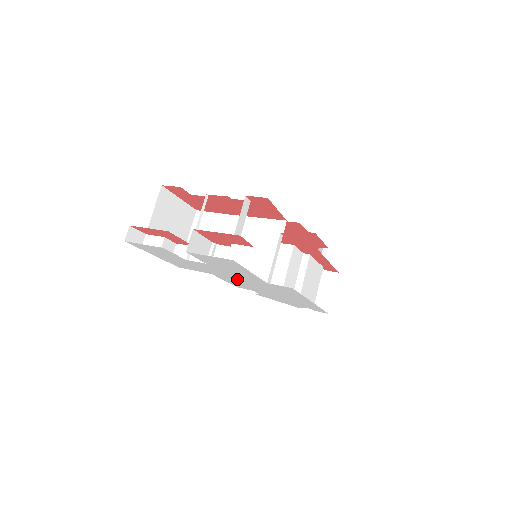
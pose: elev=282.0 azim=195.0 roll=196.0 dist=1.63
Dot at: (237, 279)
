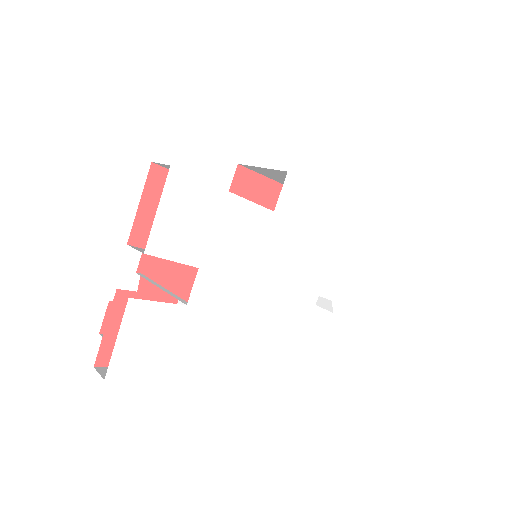
Dot at: (267, 274)
